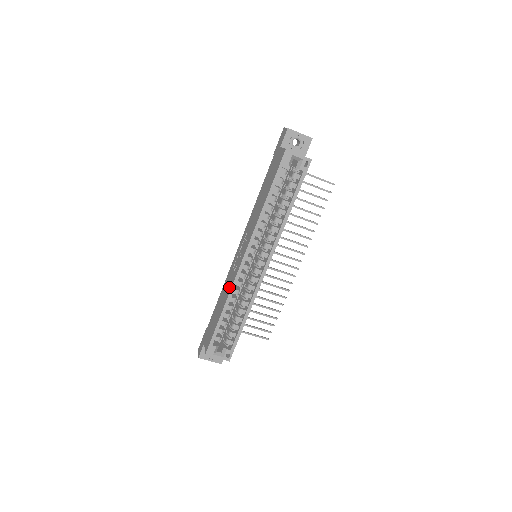
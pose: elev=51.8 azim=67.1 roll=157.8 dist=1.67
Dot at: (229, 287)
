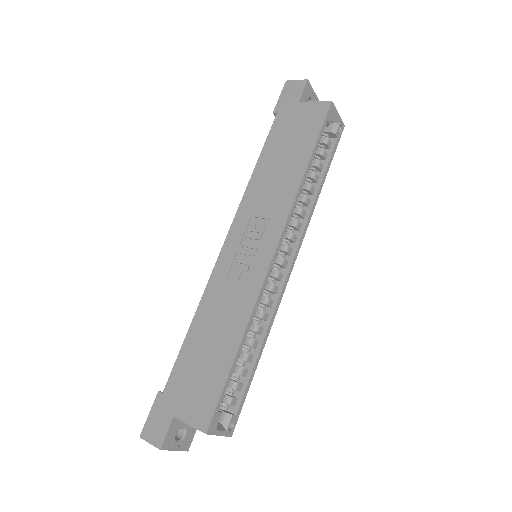
Dot at: (242, 303)
